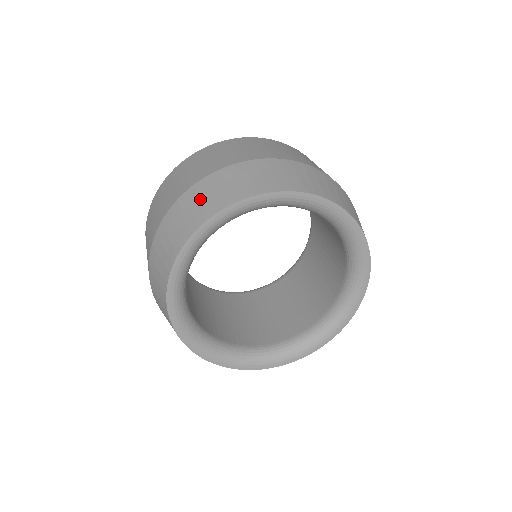
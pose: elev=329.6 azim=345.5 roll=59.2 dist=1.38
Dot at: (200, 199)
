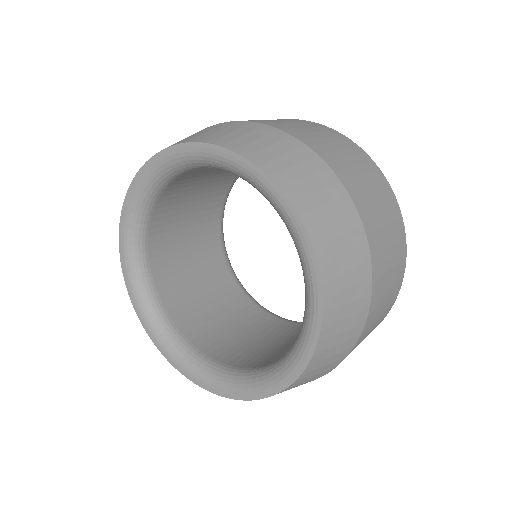
Dot at: occluded
